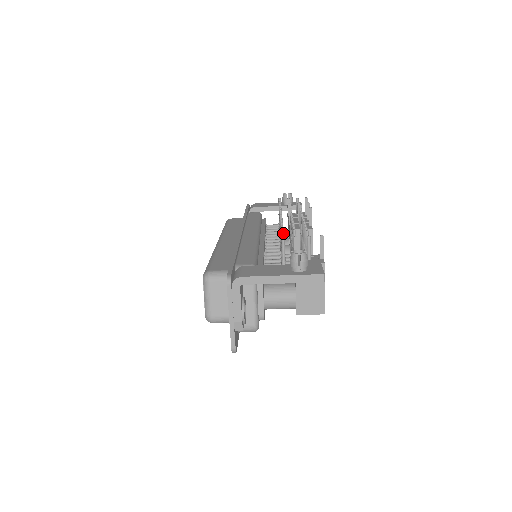
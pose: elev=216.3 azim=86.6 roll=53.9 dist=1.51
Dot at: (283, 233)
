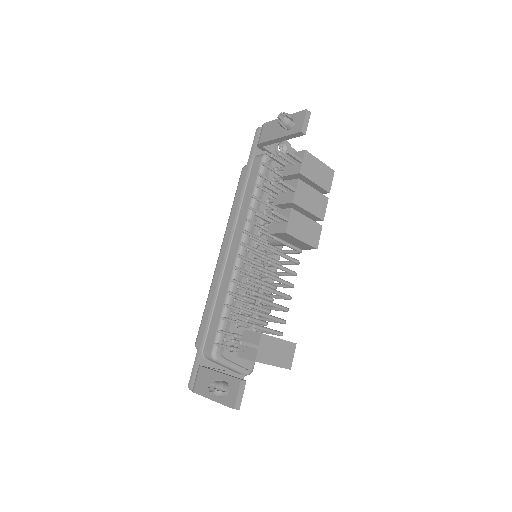
Dot at: (222, 319)
